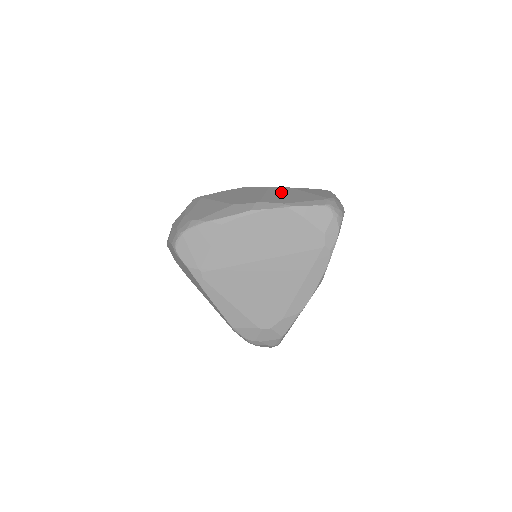
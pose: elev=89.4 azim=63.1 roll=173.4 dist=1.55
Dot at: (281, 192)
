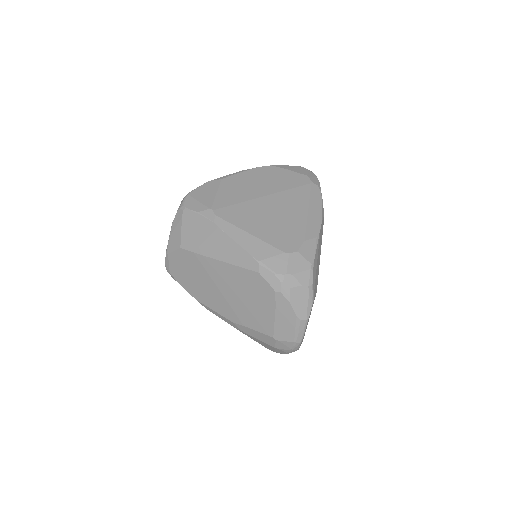
Dot at: occluded
